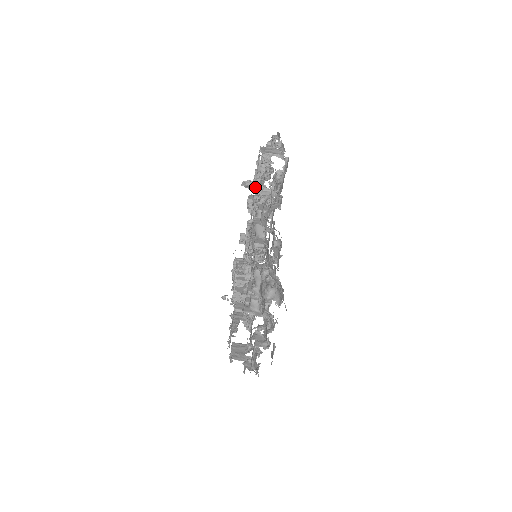
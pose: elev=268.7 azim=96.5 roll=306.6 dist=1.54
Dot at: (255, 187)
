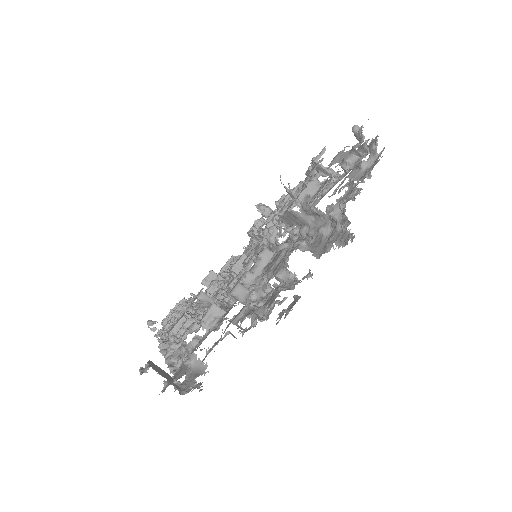
Dot at: occluded
